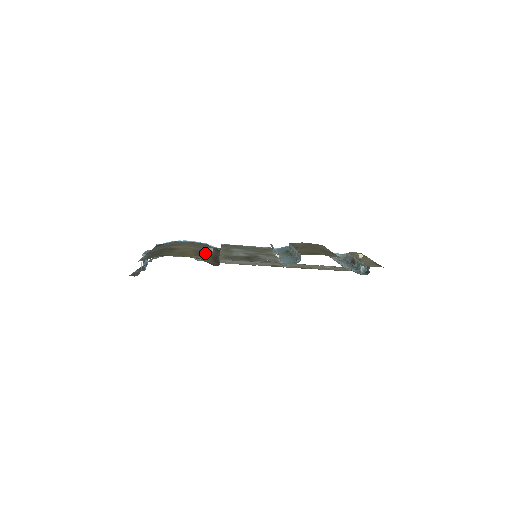
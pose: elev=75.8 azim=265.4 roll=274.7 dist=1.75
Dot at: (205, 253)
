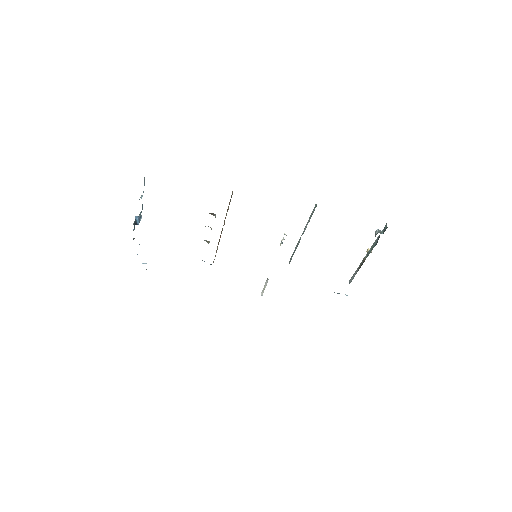
Dot at: (210, 213)
